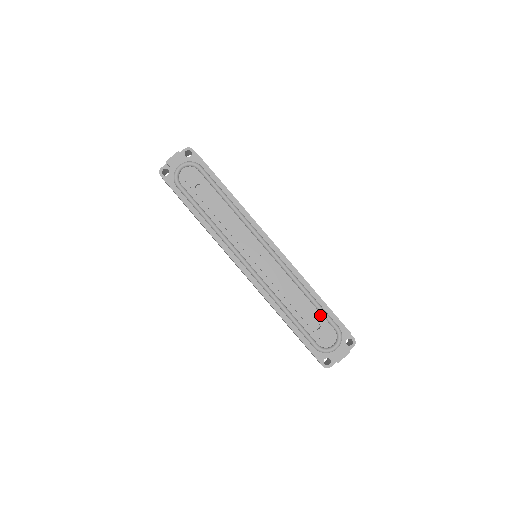
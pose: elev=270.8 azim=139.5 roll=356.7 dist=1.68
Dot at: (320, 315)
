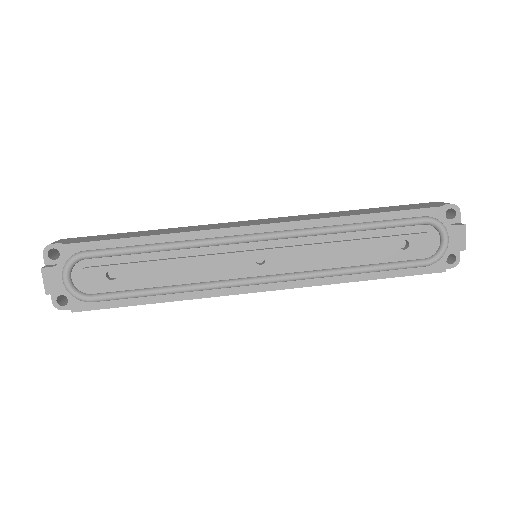
Dot at: (392, 230)
